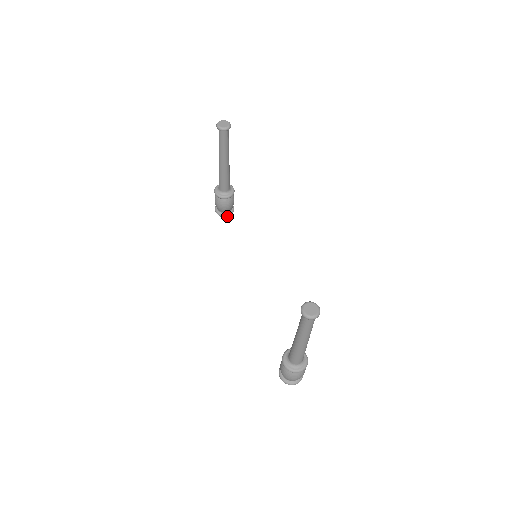
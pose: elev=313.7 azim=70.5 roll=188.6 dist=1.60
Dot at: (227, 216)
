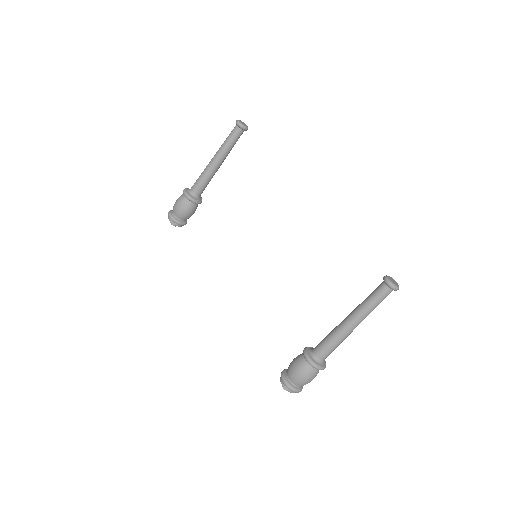
Dot at: (182, 225)
